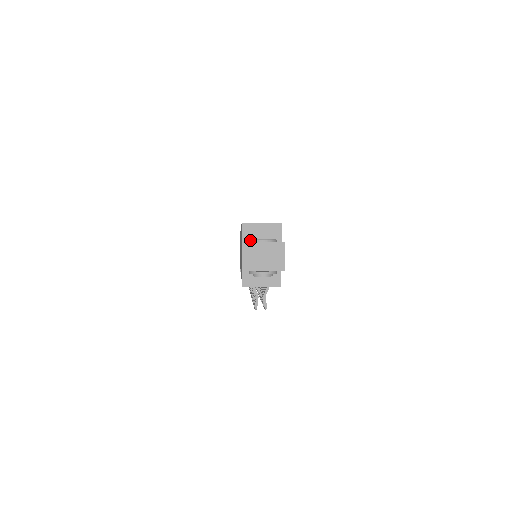
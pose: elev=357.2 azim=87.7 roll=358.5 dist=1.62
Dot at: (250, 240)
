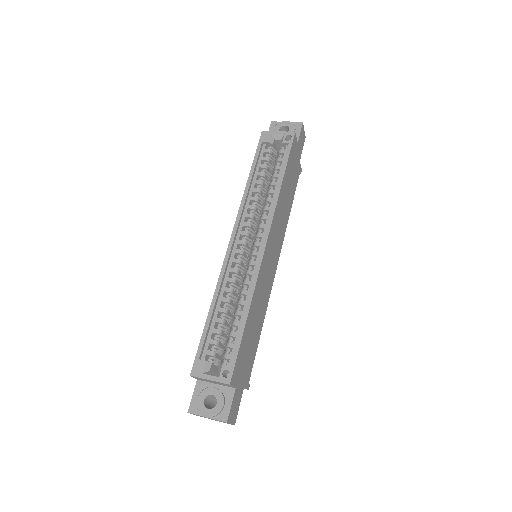
Dot at: (196, 406)
